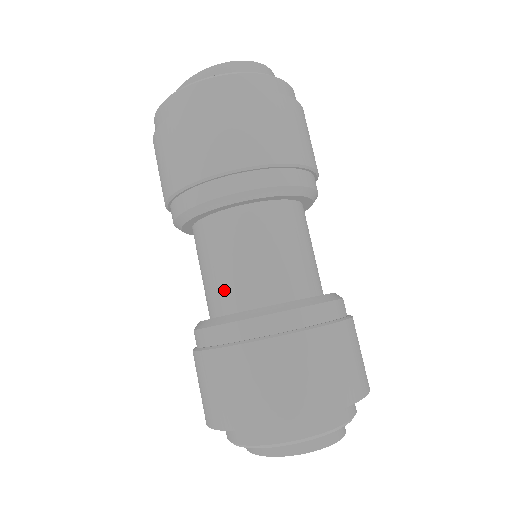
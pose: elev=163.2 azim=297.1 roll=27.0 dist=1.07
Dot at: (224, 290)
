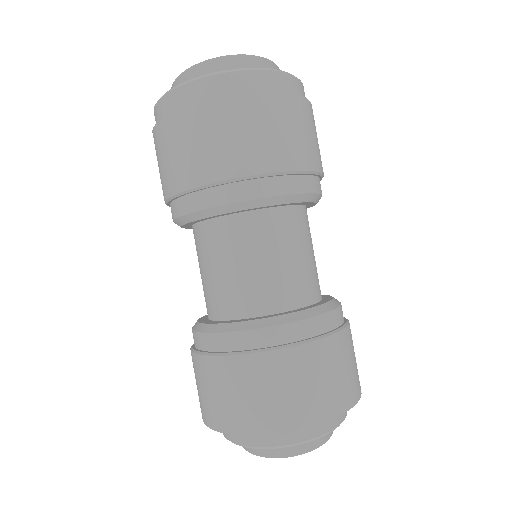
Dot at: (209, 297)
